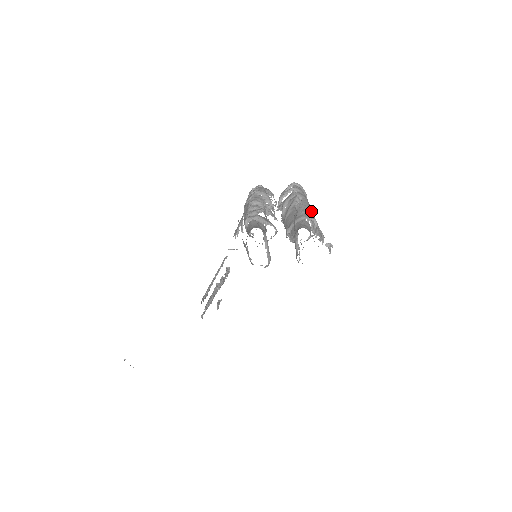
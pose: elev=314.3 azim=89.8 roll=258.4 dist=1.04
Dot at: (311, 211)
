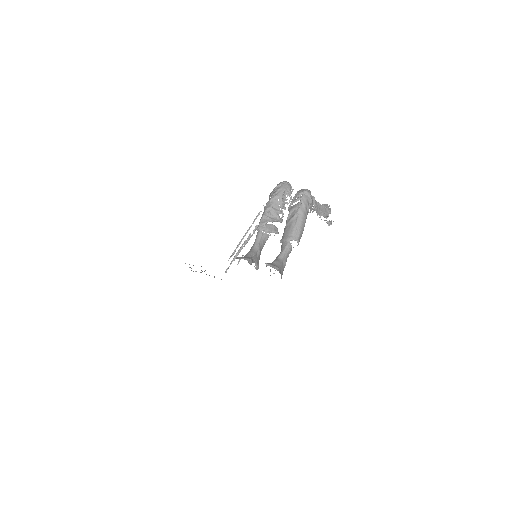
Dot at: (301, 229)
